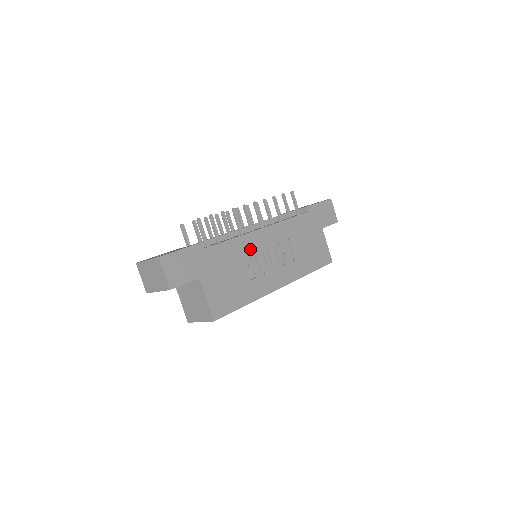
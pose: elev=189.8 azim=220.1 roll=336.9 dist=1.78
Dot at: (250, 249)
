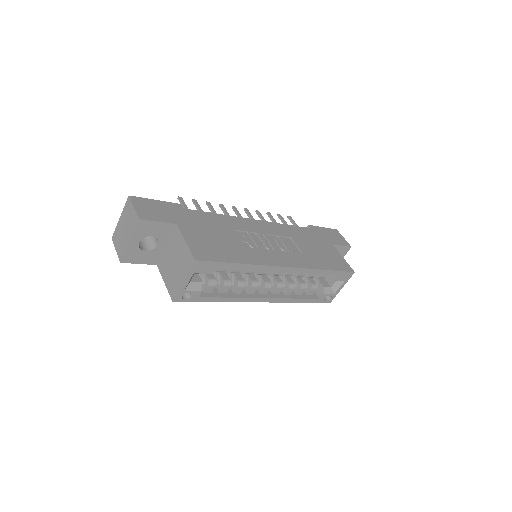
Dot at: (241, 227)
